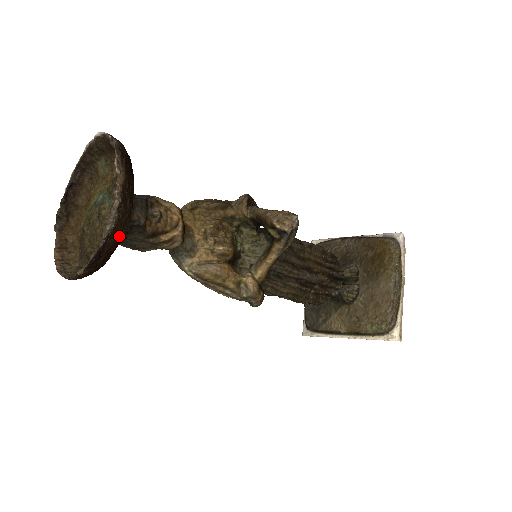
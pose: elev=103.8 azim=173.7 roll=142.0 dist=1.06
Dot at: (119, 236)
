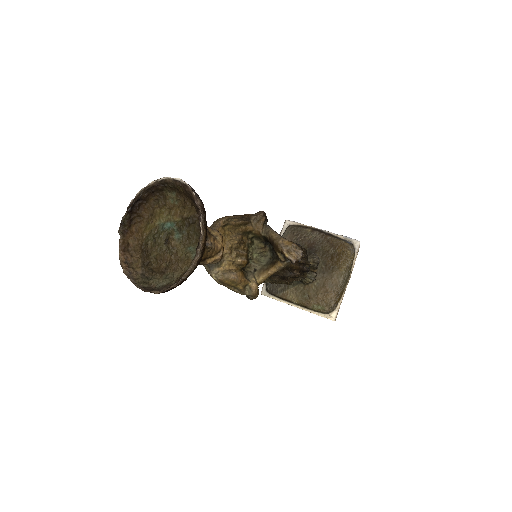
Dot at: (190, 274)
